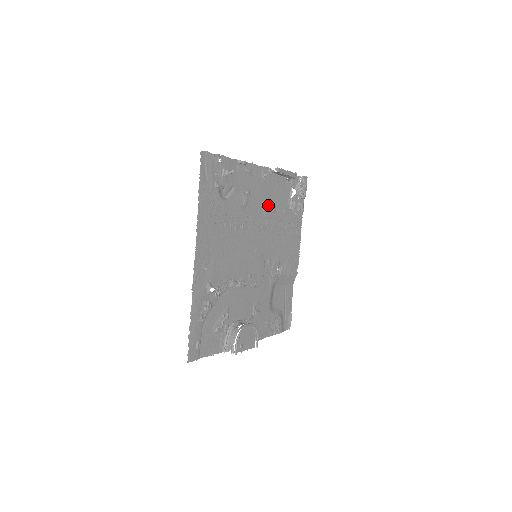
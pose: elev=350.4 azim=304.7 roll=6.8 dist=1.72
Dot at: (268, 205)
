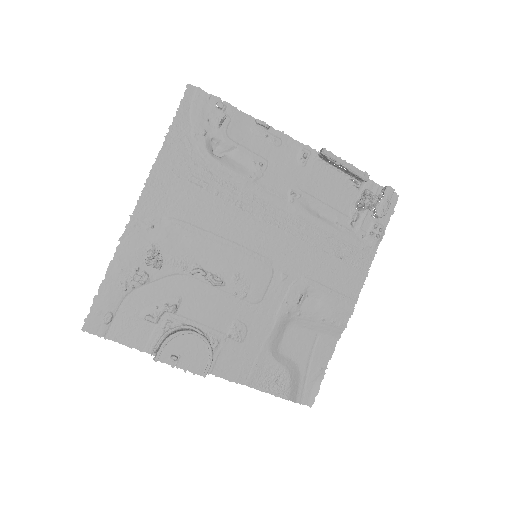
Dot at: (302, 199)
